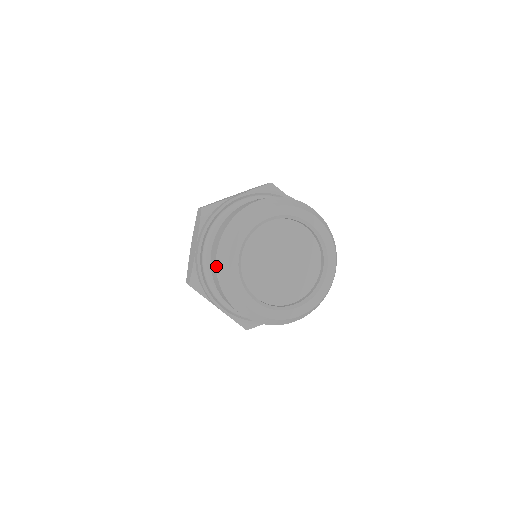
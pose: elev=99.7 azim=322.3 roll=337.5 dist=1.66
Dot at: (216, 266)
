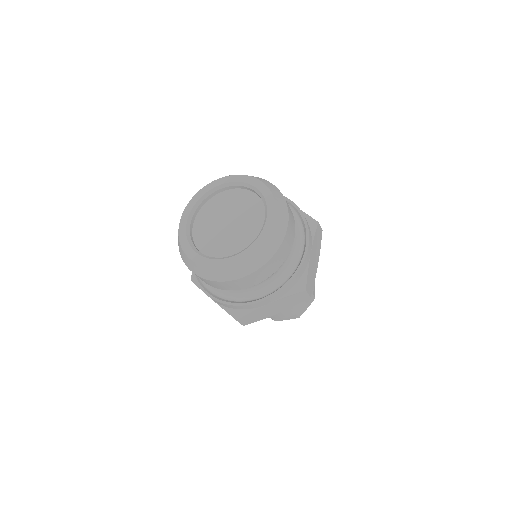
Dot at: occluded
